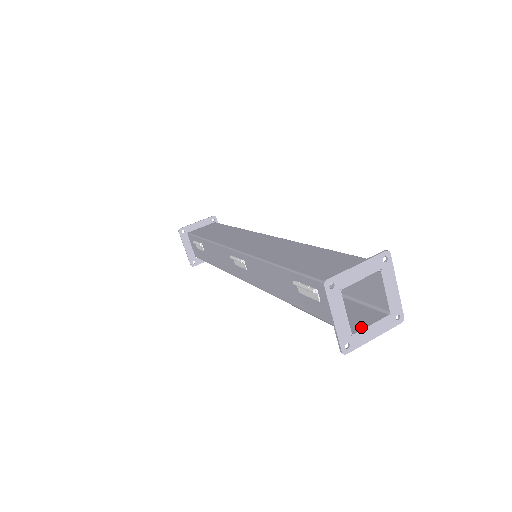
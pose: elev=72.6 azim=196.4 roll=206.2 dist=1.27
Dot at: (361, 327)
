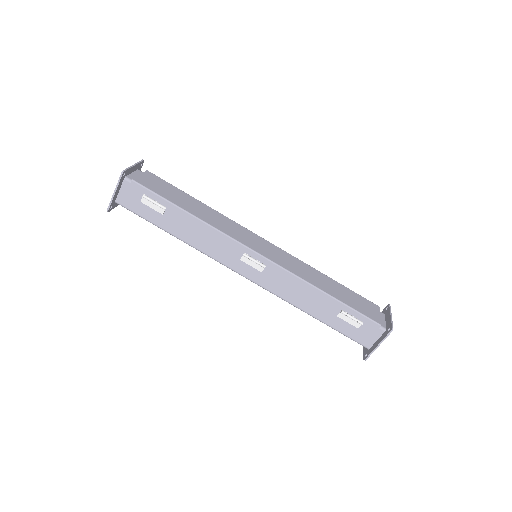
Dot at: occluded
